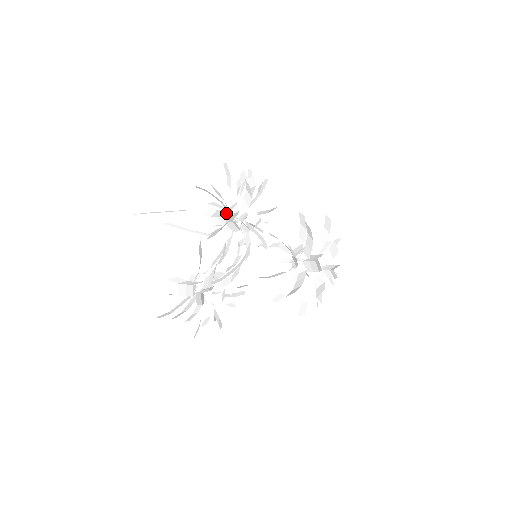
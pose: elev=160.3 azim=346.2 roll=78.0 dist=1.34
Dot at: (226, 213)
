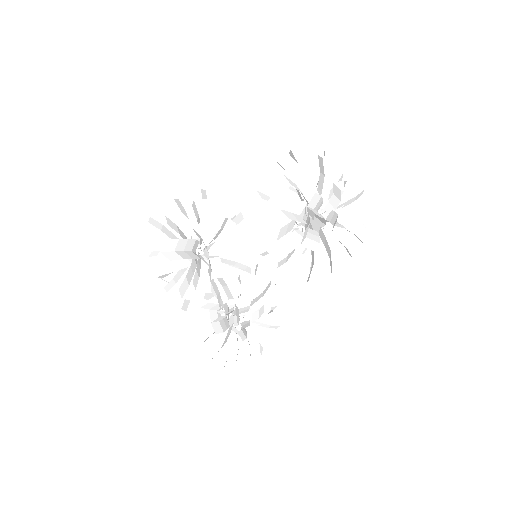
Dot at: (190, 260)
